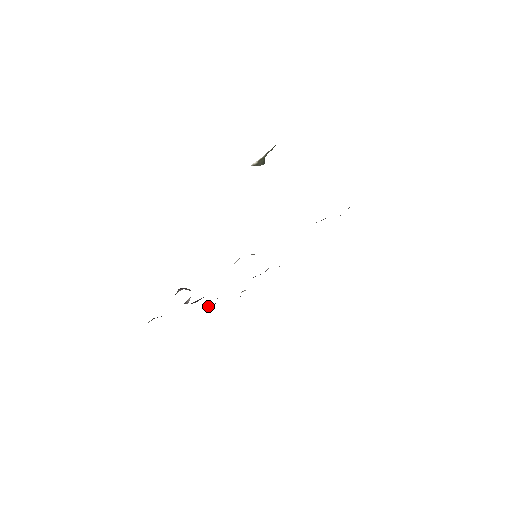
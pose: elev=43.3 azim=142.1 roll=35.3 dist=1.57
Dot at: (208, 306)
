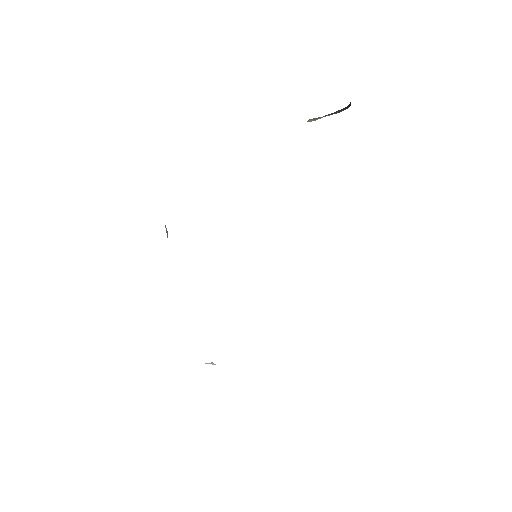
Dot at: occluded
